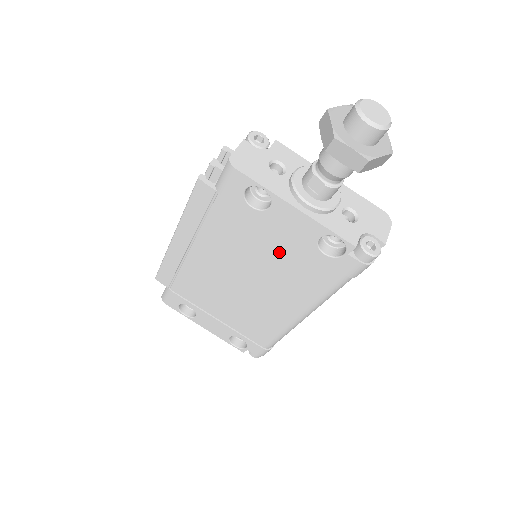
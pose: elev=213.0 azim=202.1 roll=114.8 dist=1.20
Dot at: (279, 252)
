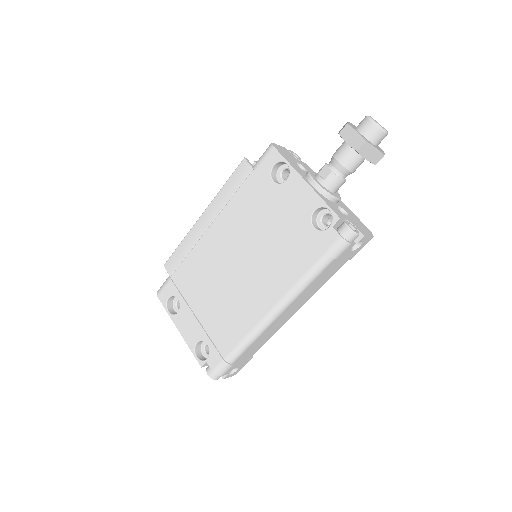
Dot at: (279, 228)
